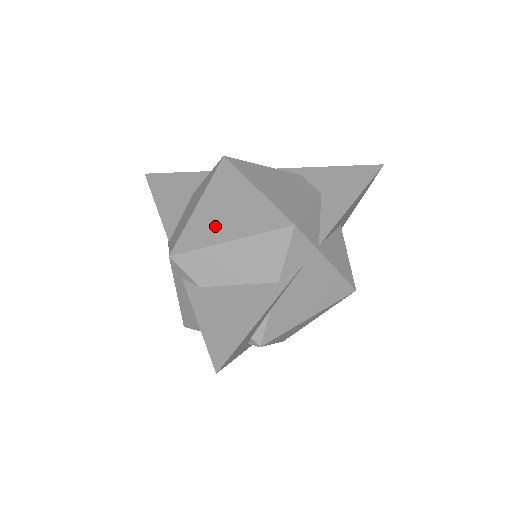
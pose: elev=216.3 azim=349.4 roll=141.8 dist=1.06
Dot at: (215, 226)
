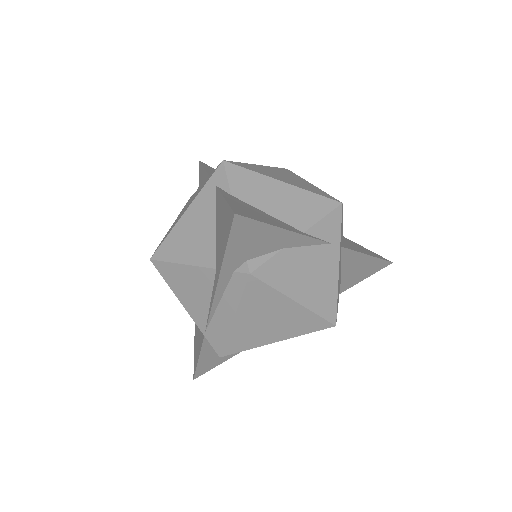
Dot at: (271, 174)
